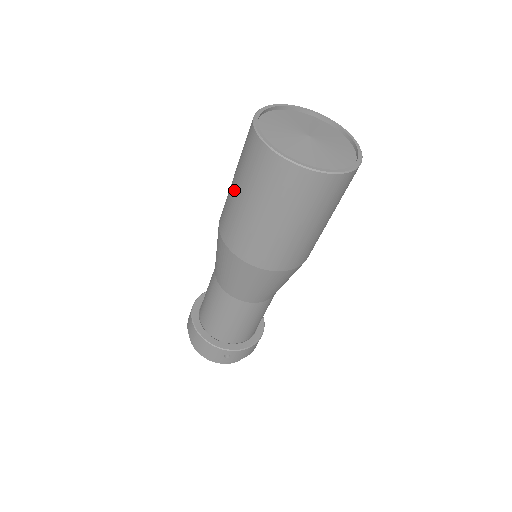
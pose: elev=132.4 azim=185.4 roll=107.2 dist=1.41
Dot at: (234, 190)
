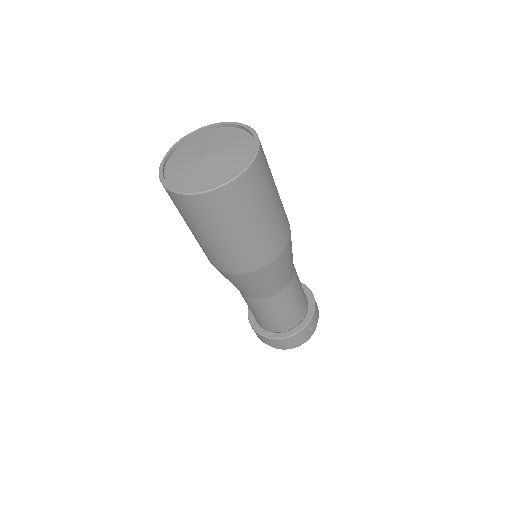
Dot at: (205, 240)
